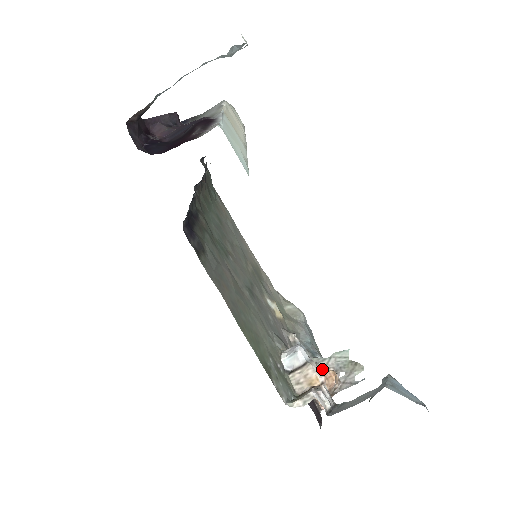
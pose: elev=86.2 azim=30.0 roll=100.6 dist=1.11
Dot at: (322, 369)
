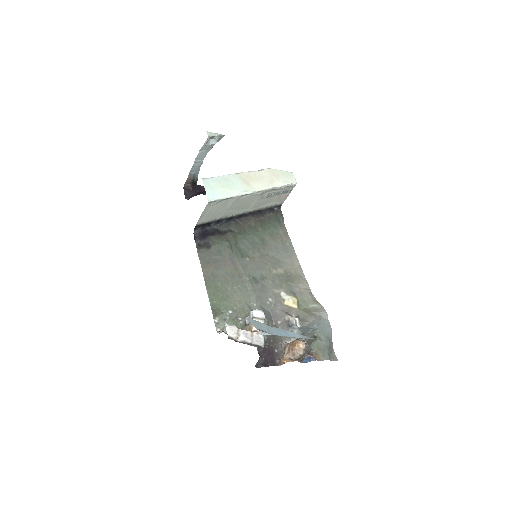
Dot at: occluded
